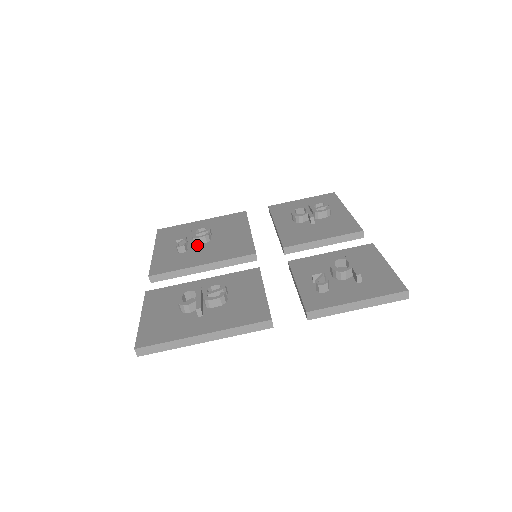
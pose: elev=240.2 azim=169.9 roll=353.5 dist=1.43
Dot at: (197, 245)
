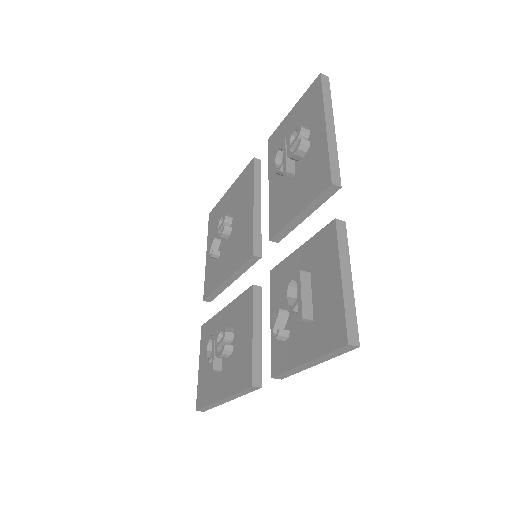
Dot at: (224, 242)
